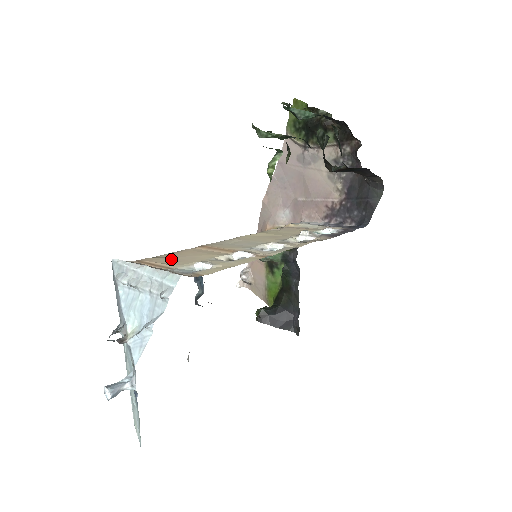
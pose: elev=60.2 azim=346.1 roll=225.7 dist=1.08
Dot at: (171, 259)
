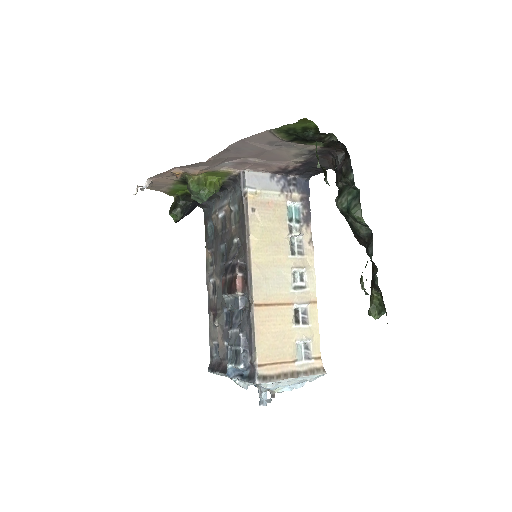
Dot at: (276, 347)
